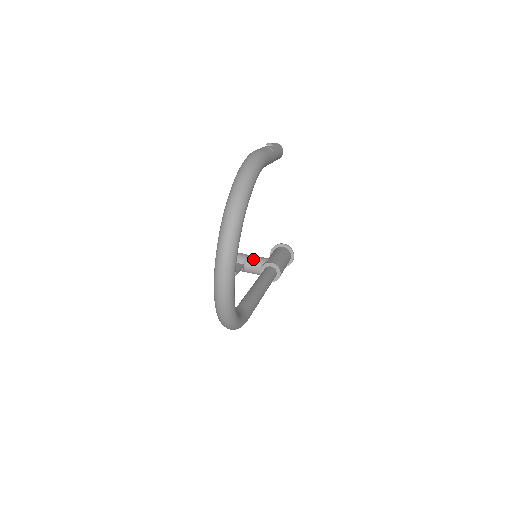
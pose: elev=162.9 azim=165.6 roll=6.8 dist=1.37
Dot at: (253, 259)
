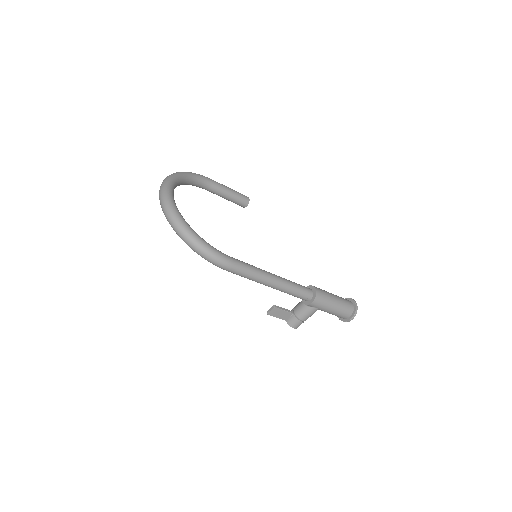
Dot at: (298, 303)
